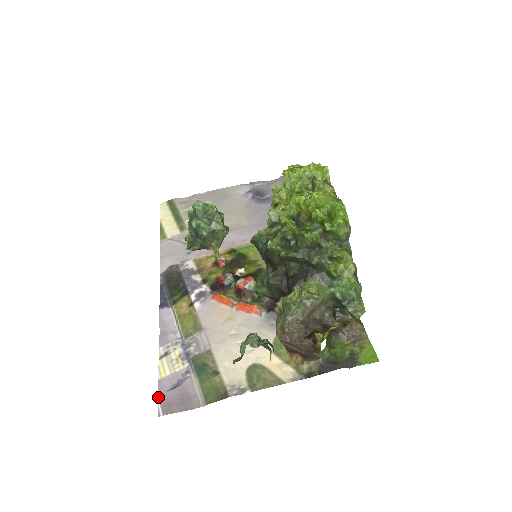
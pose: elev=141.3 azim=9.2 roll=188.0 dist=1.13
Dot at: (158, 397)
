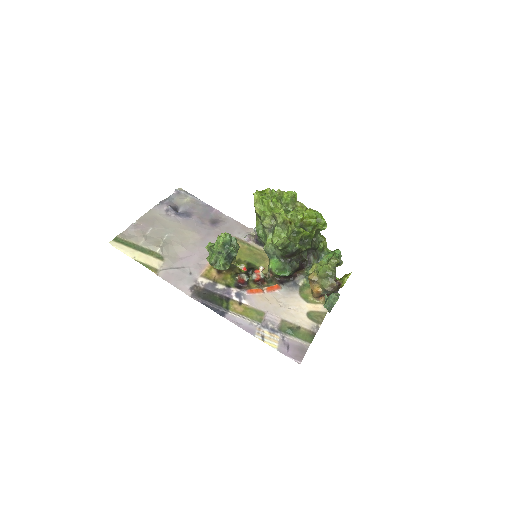
Dot at: occluded
